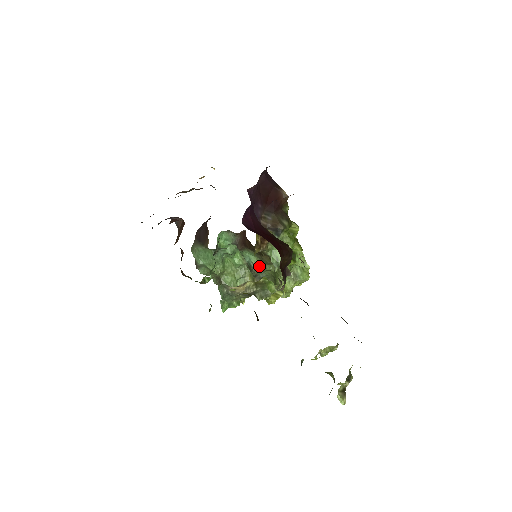
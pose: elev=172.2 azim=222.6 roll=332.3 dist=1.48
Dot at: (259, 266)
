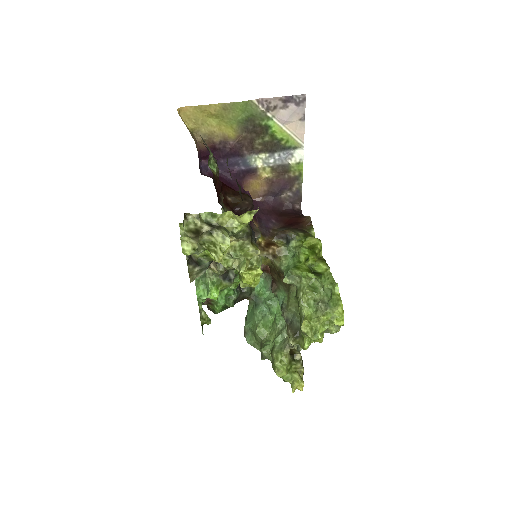
Dot at: (287, 303)
